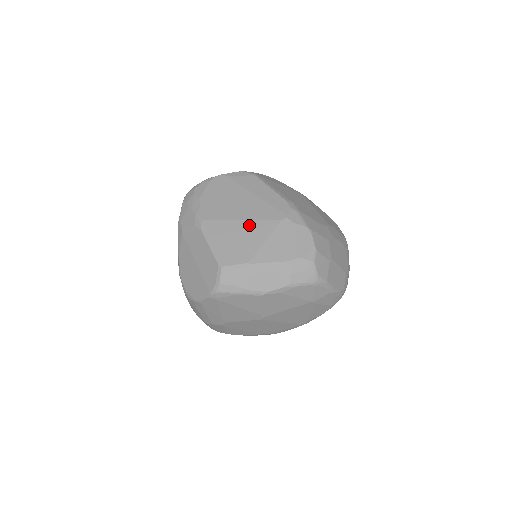
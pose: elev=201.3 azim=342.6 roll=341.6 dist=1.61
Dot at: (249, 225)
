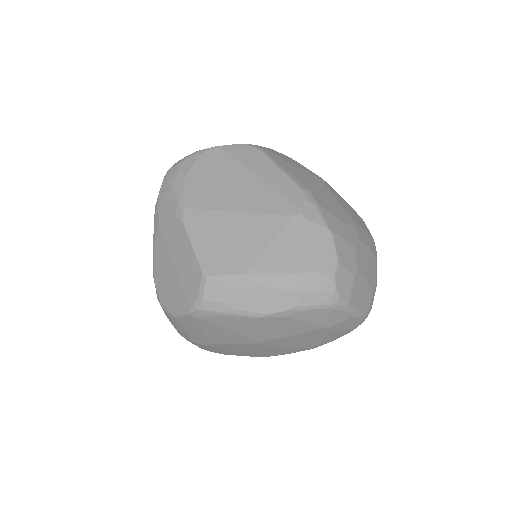
Dot at: (248, 220)
